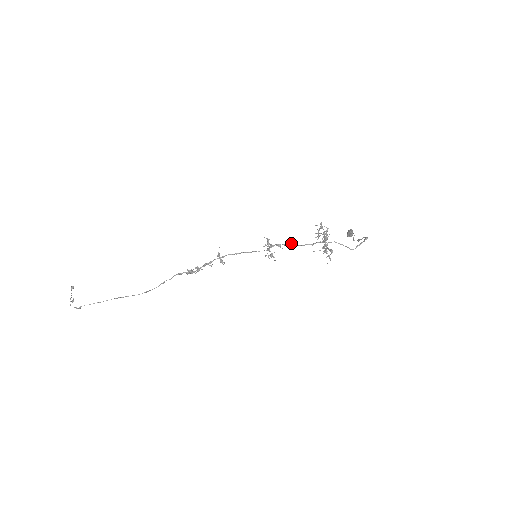
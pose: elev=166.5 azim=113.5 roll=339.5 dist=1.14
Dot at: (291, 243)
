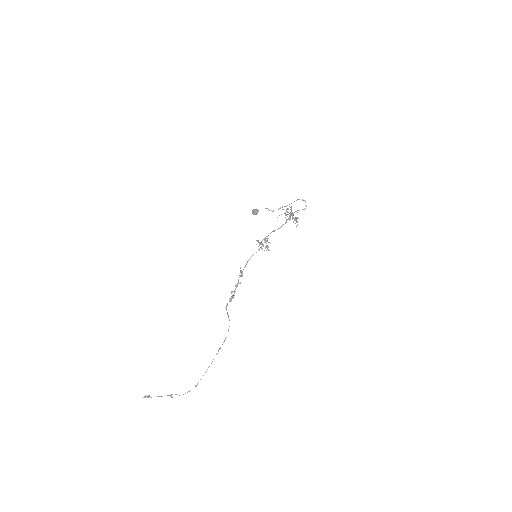
Dot at: (272, 231)
